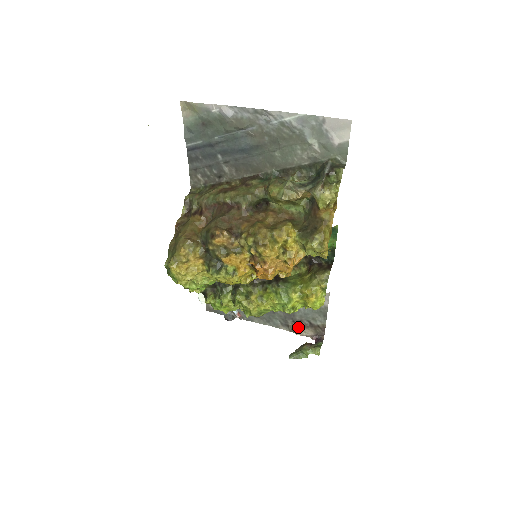
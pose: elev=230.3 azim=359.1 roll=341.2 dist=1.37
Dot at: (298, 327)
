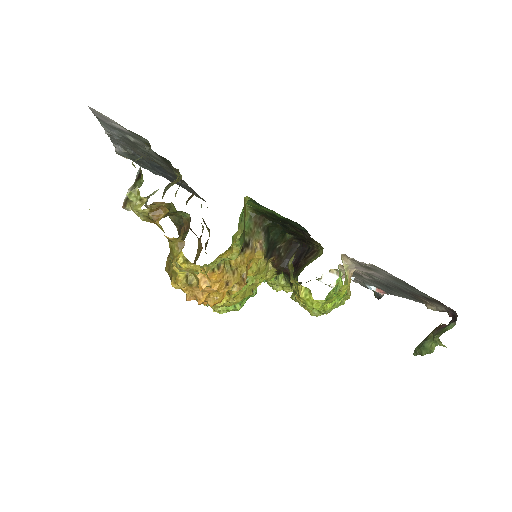
Dot at: (424, 301)
